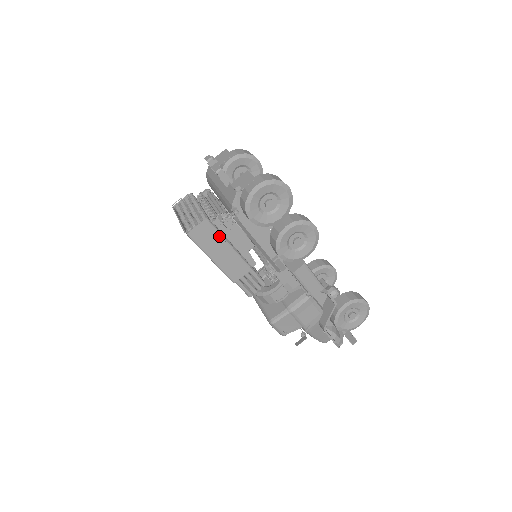
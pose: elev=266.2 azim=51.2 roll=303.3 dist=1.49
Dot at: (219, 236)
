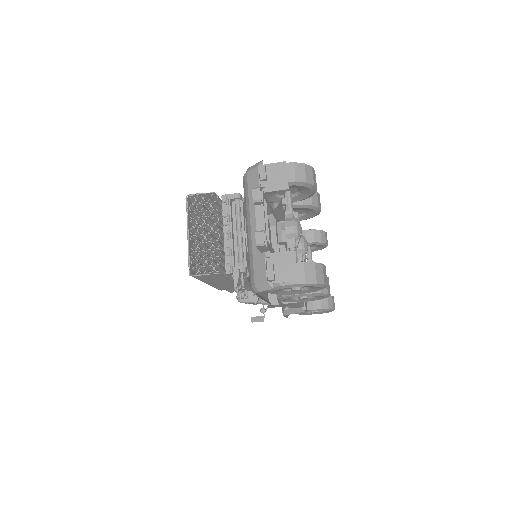
Dot at: (226, 278)
